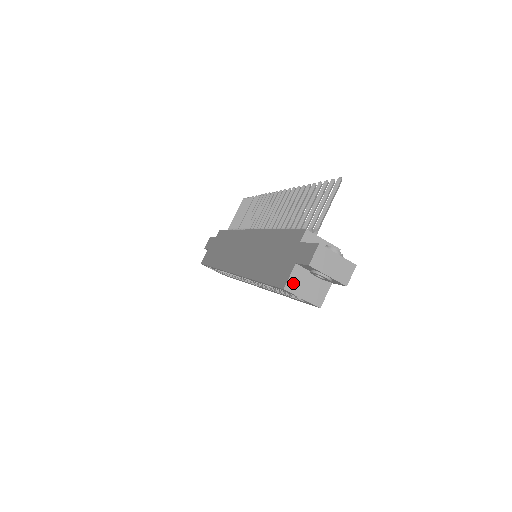
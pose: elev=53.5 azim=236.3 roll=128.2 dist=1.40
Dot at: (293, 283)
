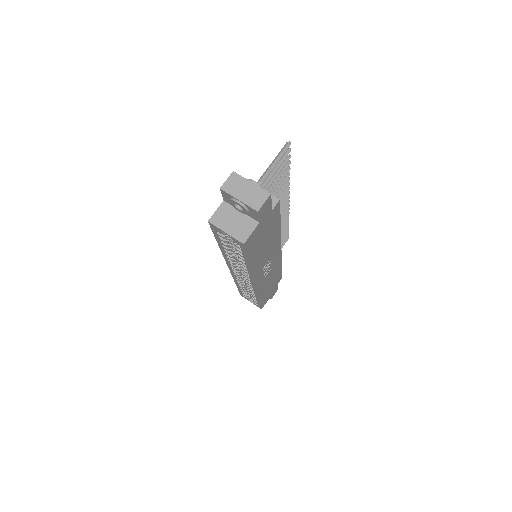
Dot at: (218, 217)
